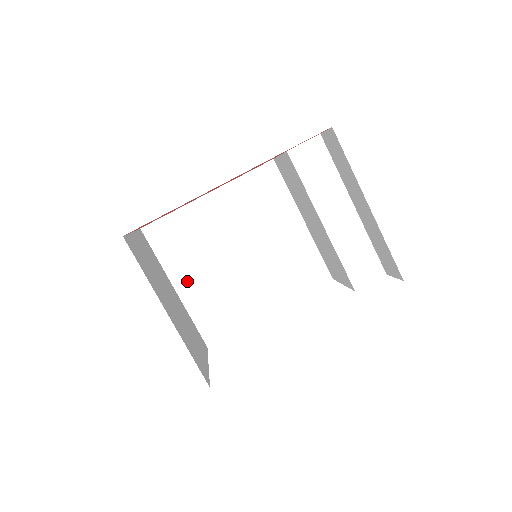
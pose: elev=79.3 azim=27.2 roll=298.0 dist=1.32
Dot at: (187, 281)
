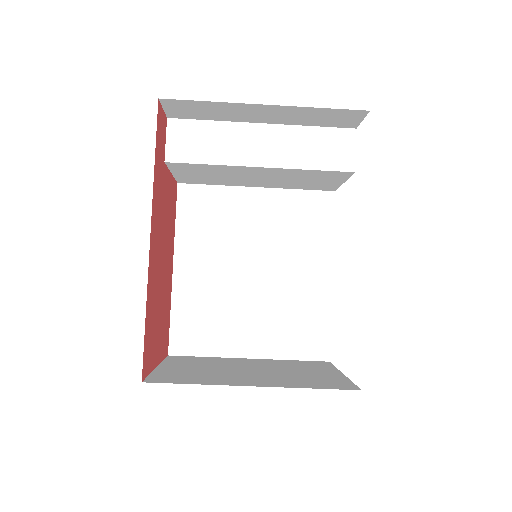
Dot at: (248, 341)
